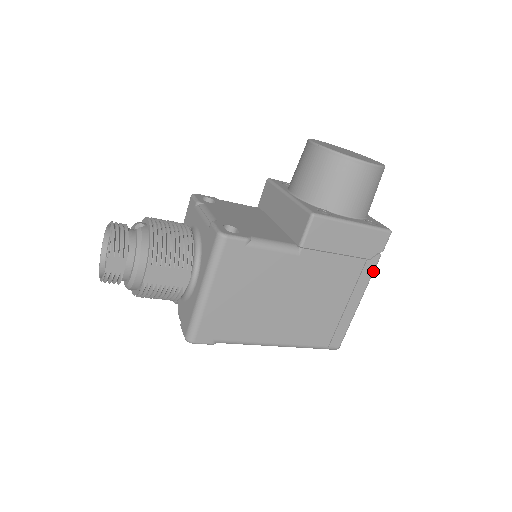
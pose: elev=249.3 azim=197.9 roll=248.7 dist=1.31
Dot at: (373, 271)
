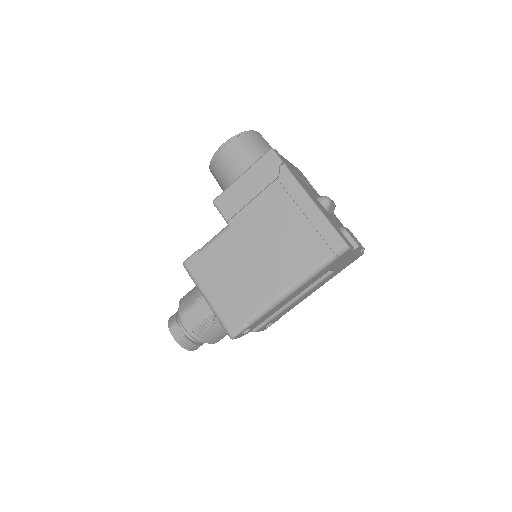
Dot at: (292, 178)
